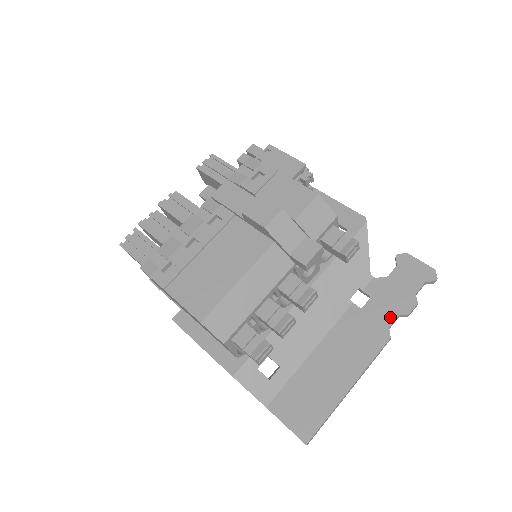
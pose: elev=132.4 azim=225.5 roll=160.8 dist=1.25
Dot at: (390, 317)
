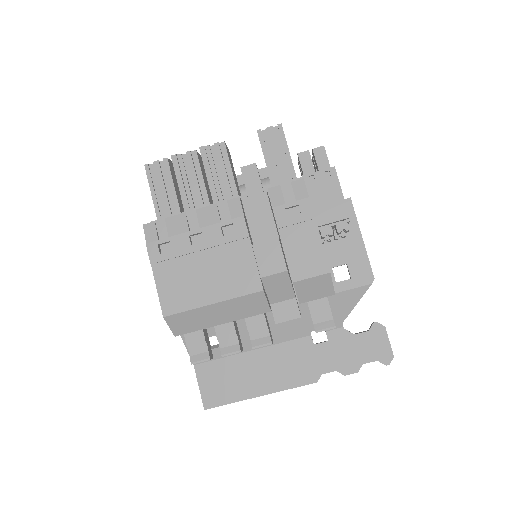
Dot at: (329, 367)
